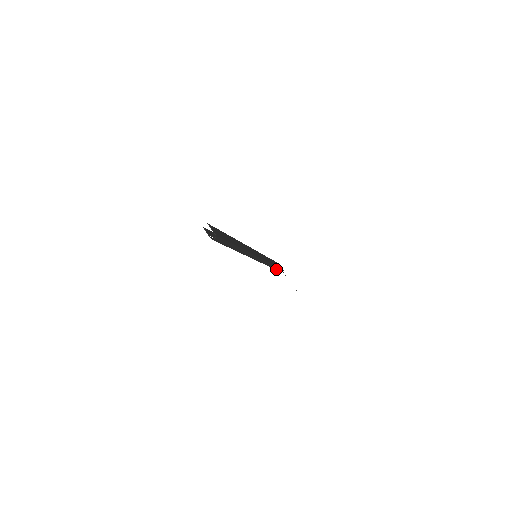
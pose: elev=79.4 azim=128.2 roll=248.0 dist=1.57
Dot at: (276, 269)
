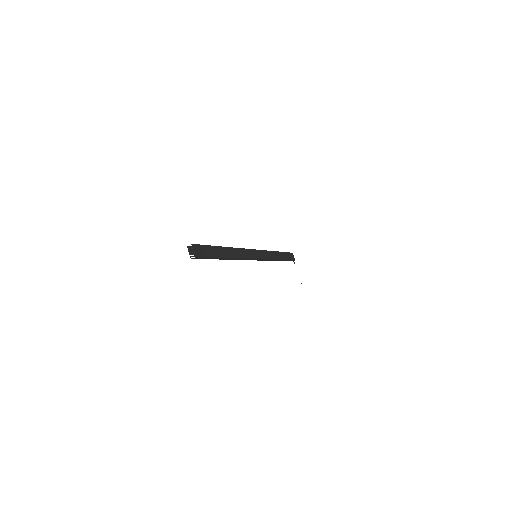
Dot at: (285, 260)
